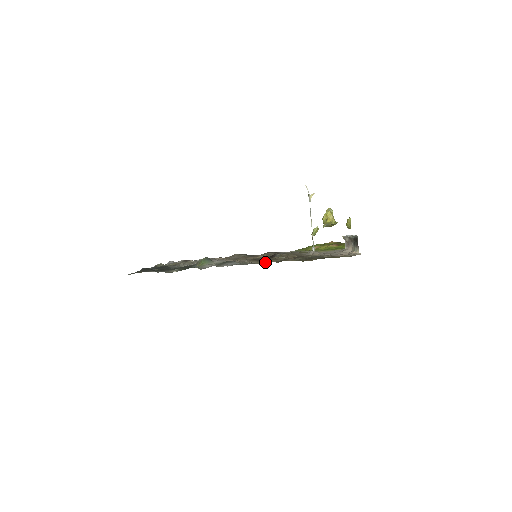
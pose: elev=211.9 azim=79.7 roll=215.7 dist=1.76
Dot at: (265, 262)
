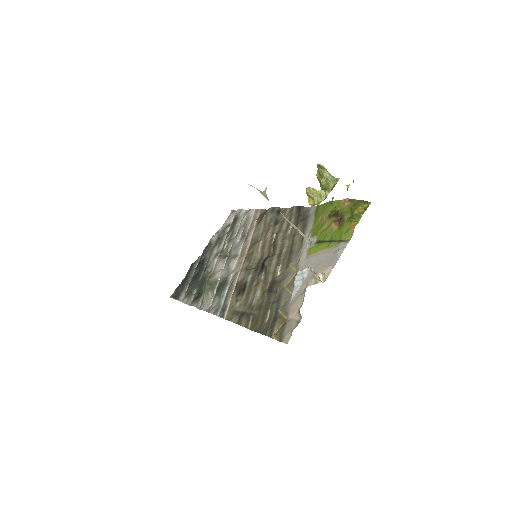
Dot at: (234, 309)
